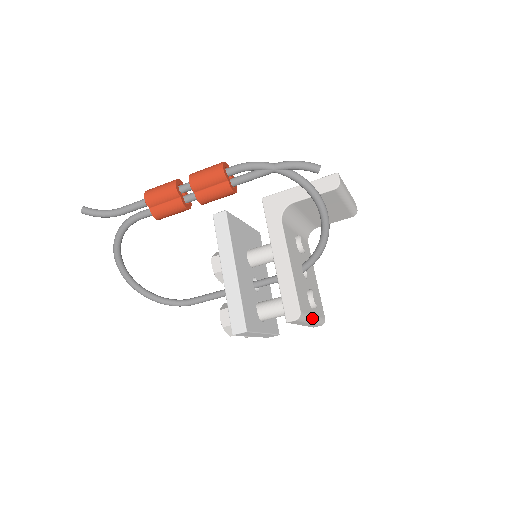
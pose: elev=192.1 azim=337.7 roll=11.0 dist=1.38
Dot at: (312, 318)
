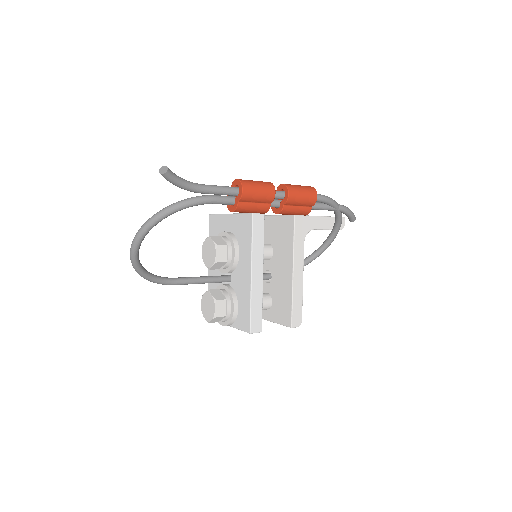
Dot at: occluded
